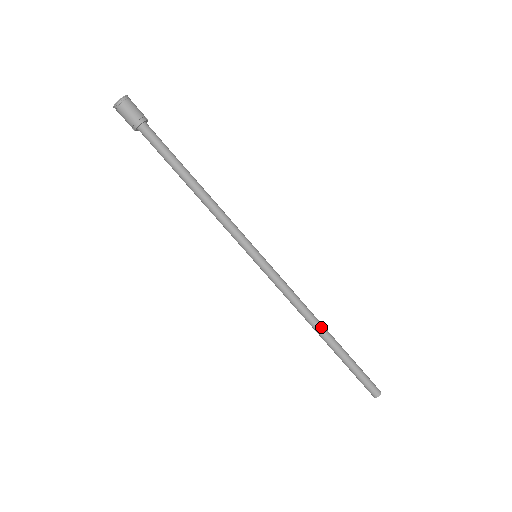
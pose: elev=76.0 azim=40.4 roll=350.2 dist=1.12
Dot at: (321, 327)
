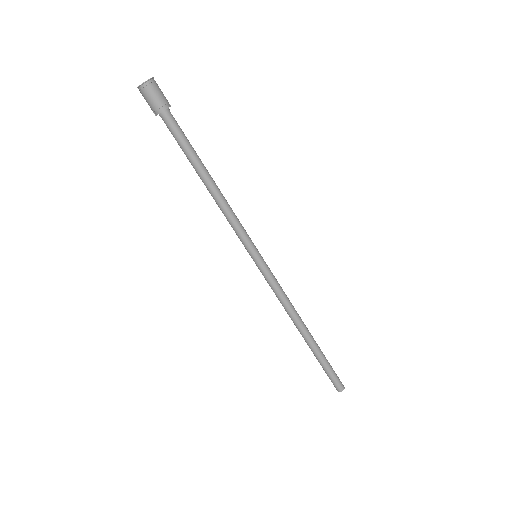
Dot at: (304, 327)
